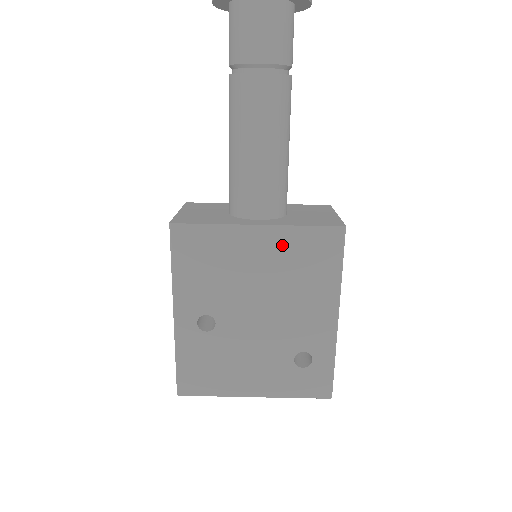
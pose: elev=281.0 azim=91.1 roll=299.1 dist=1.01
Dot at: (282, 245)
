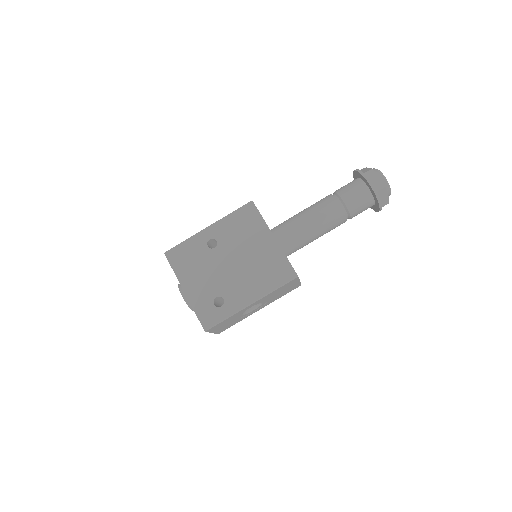
Dot at: (272, 254)
